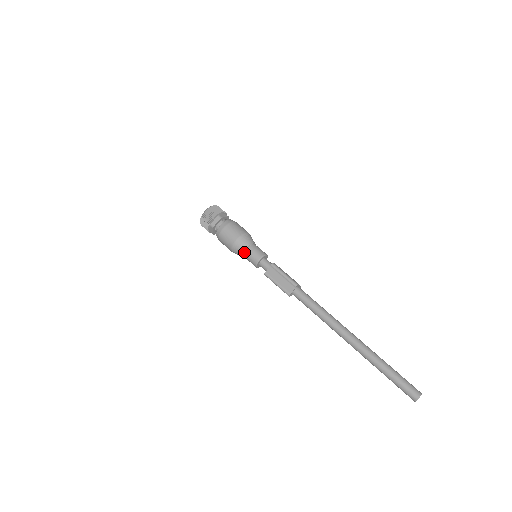
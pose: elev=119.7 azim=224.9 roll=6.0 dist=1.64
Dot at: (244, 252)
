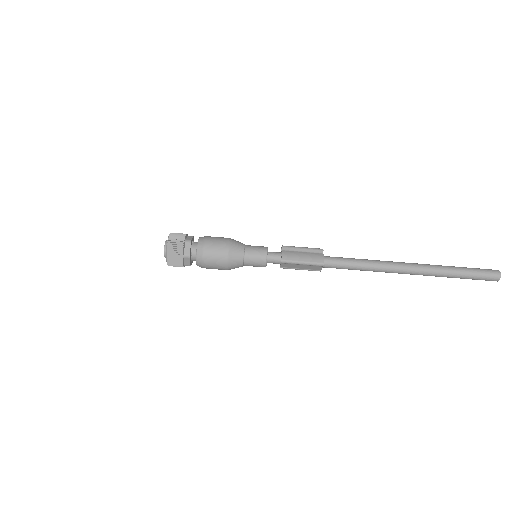
Dot at: occluded
